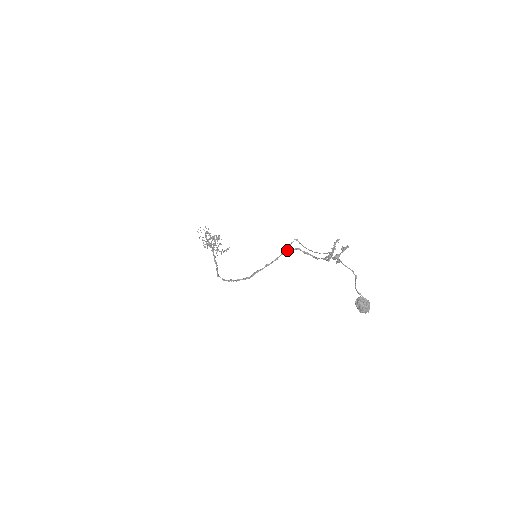
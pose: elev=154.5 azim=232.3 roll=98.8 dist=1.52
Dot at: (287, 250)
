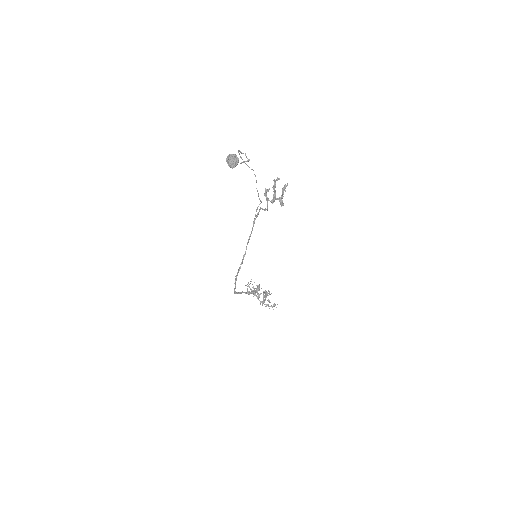
Dot at: (256, 216)
